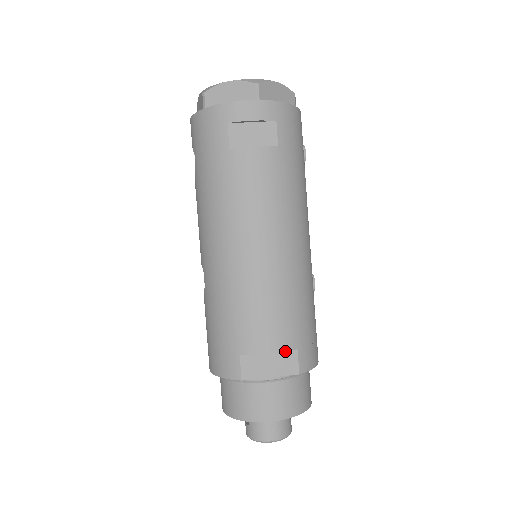
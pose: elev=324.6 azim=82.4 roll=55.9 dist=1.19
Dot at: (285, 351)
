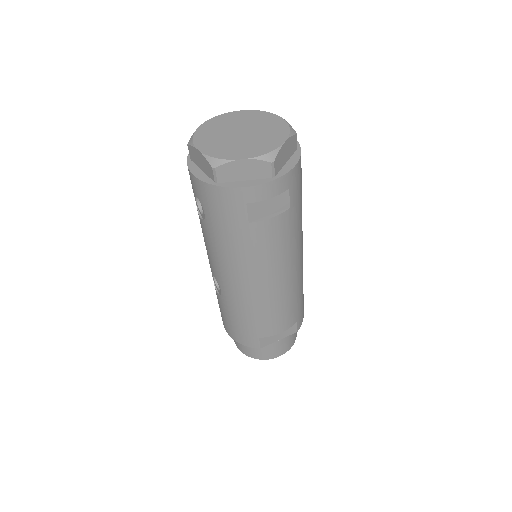
Dot at: occluded
